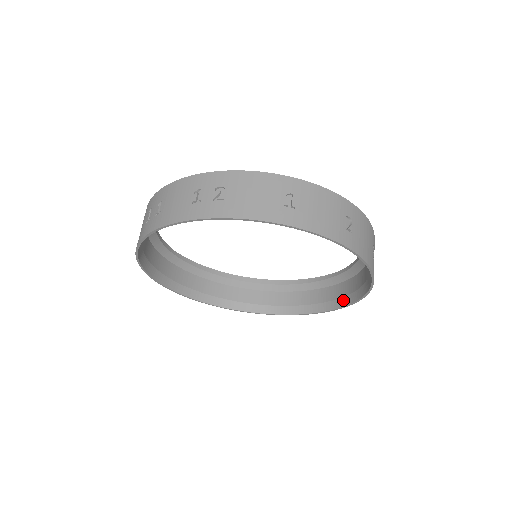
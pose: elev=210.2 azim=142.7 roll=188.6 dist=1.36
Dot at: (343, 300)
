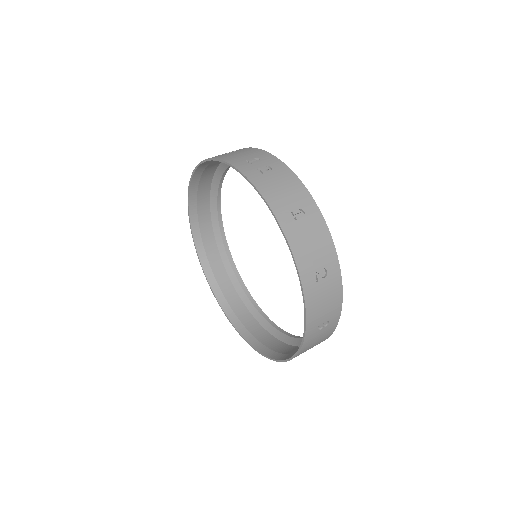
Dot at: (278, 355)
